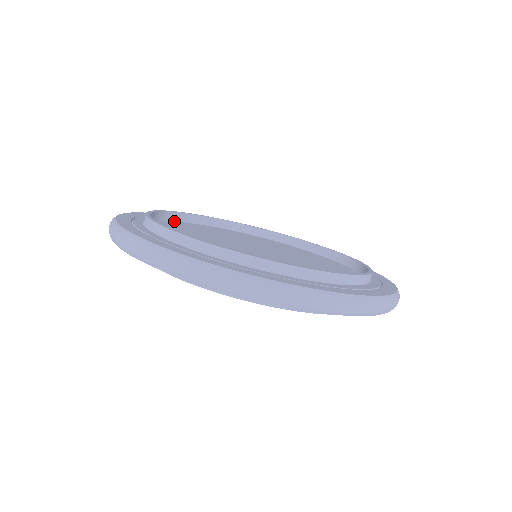
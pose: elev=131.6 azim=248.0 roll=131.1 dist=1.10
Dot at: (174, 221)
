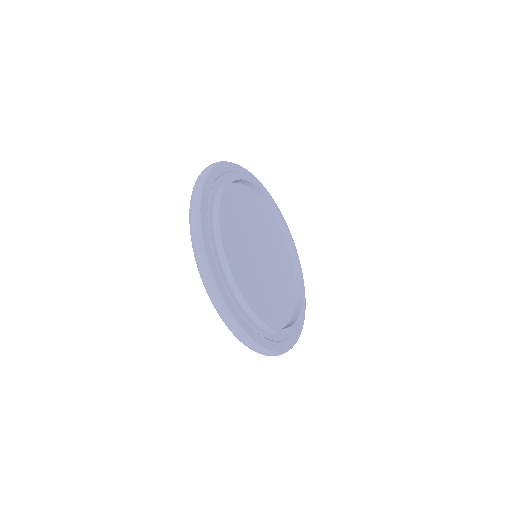
Dot at: (238, 182)
